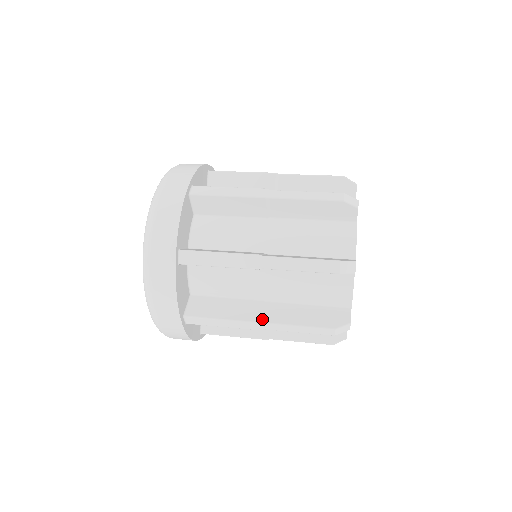
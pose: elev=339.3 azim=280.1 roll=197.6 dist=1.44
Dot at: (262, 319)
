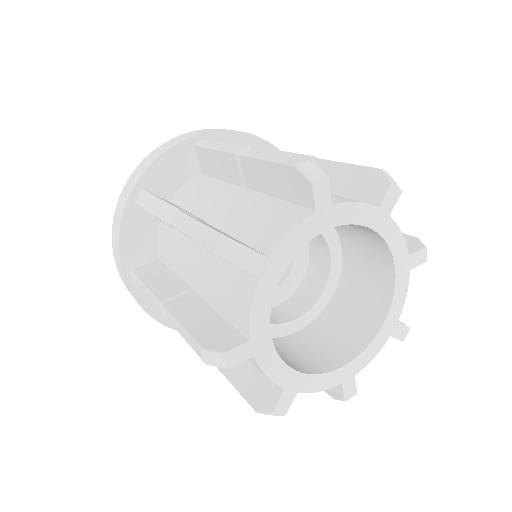
Dot at: occluded
